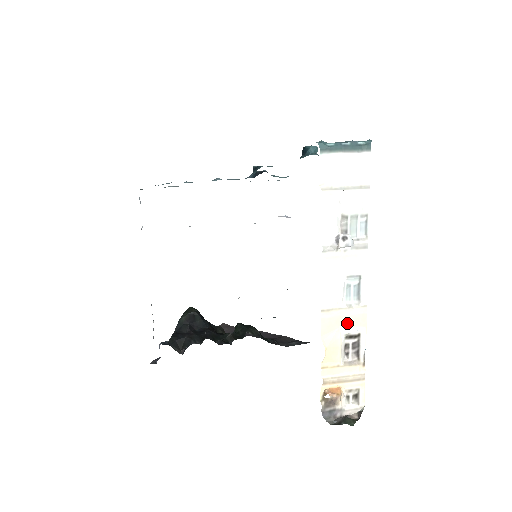
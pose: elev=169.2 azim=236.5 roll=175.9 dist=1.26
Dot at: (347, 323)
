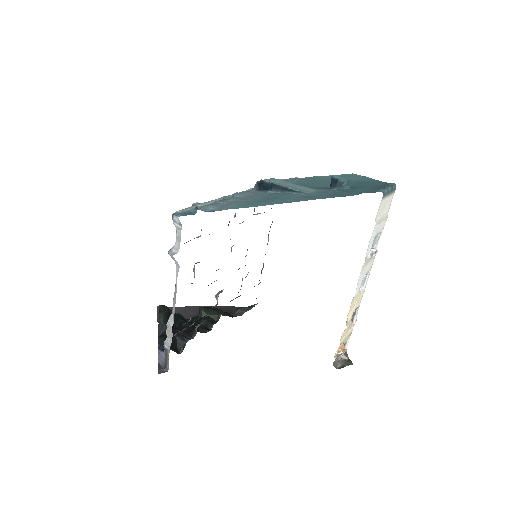
Dot at: (357, 303)
